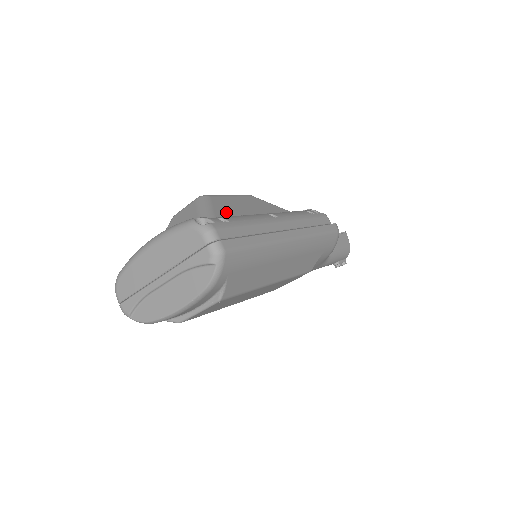
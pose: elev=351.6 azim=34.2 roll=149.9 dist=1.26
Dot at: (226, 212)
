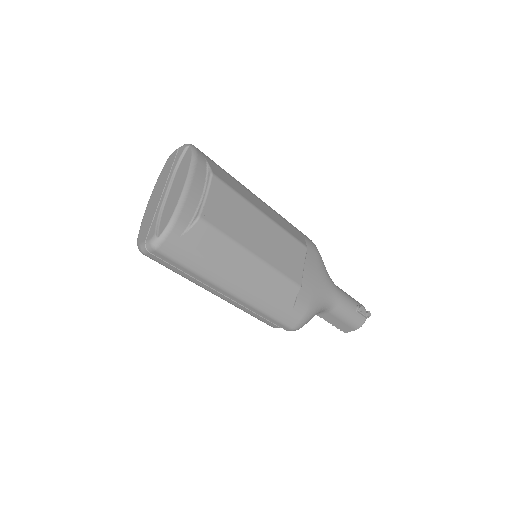
Dot at: occluded
